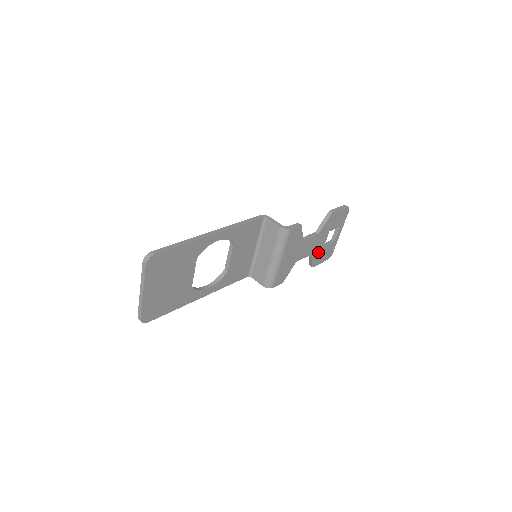
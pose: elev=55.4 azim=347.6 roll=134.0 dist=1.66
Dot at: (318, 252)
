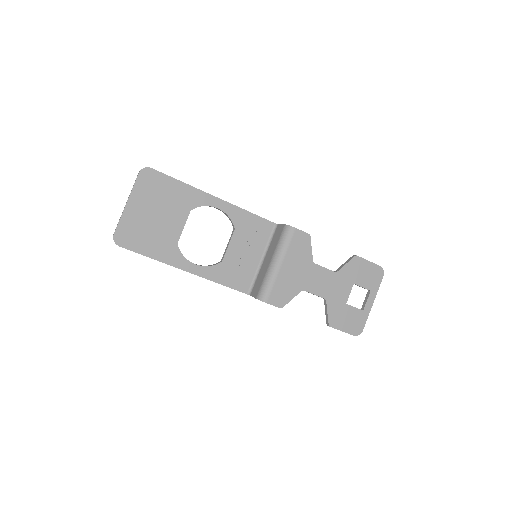
Dot at: (337, 306)
